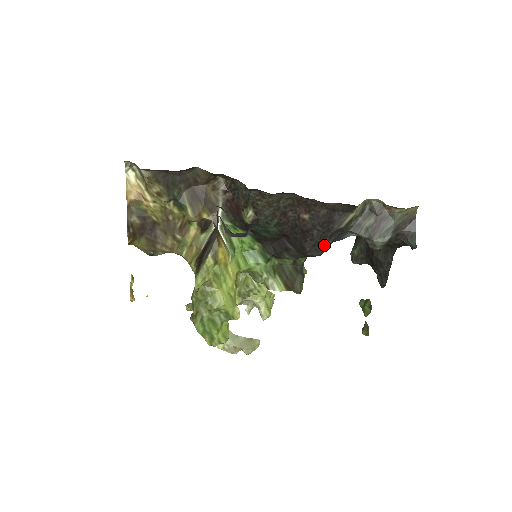
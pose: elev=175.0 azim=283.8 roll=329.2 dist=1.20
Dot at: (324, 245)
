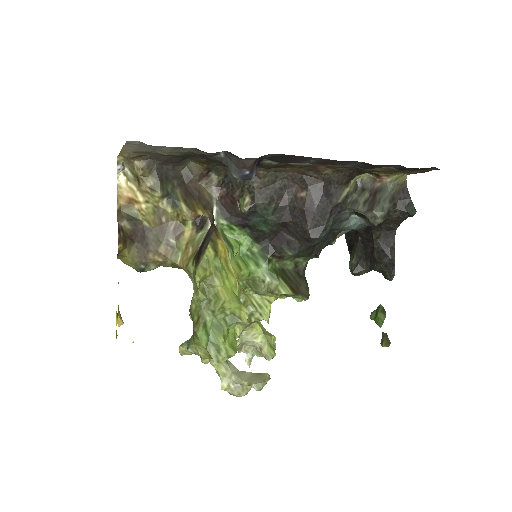
Dot at: (326, 225)
